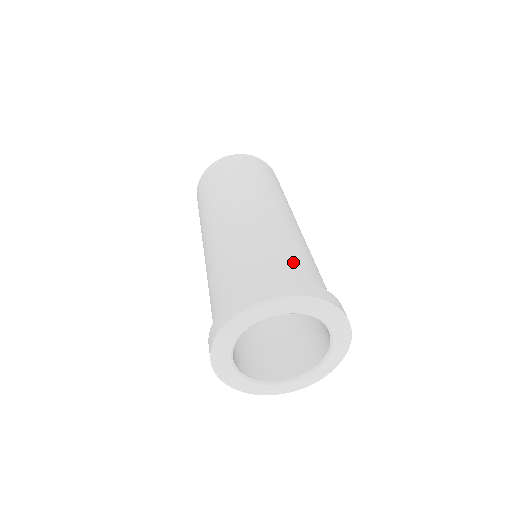
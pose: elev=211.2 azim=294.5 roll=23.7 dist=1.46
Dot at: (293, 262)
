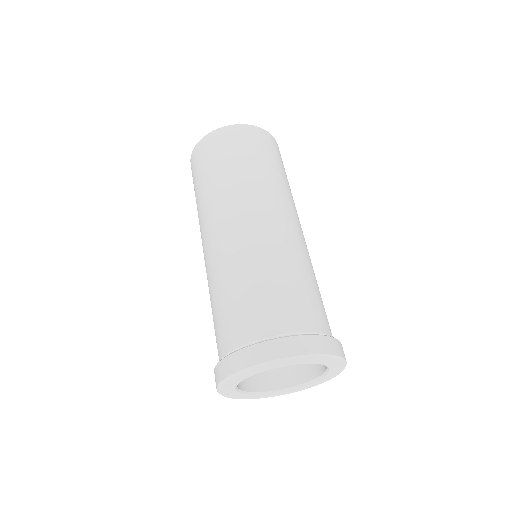
Dot at: (298, 301)
